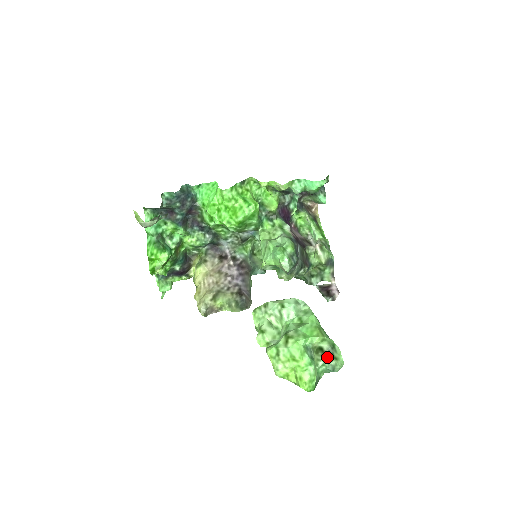
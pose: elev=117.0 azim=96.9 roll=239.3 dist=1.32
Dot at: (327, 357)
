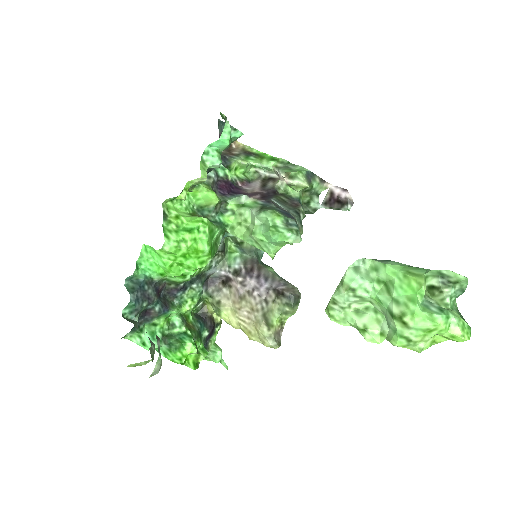
Dot at: (447, 290)
